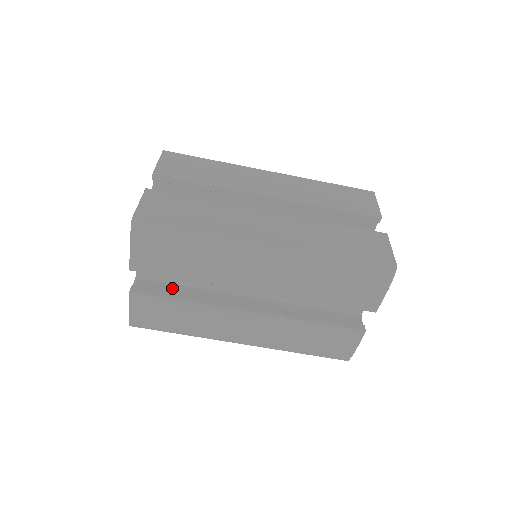
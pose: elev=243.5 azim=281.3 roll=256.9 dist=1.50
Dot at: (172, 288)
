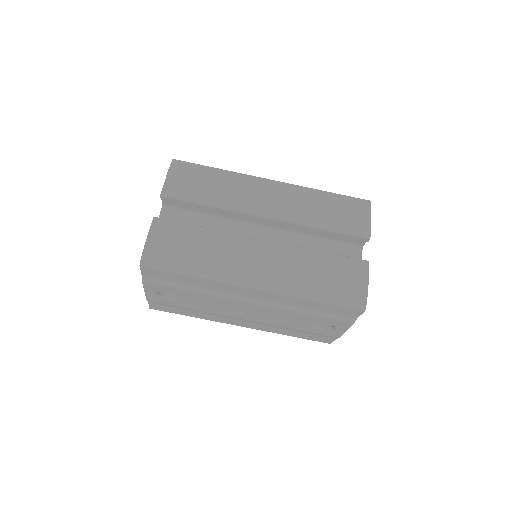
Dot at: occluded
